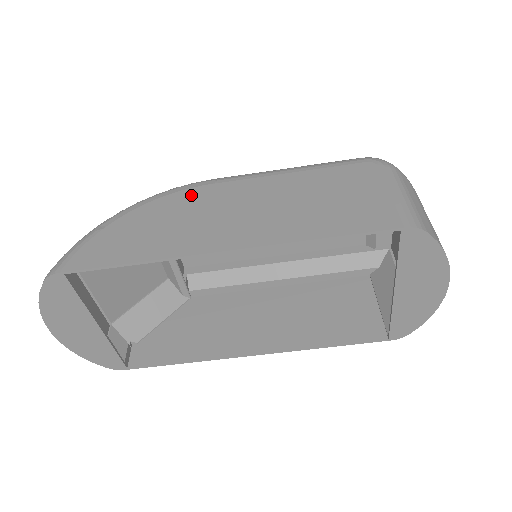
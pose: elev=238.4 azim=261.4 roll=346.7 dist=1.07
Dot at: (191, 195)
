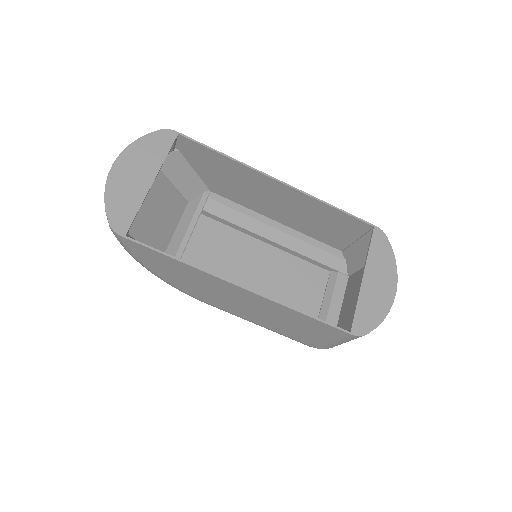
Dot at: (238, 199)
